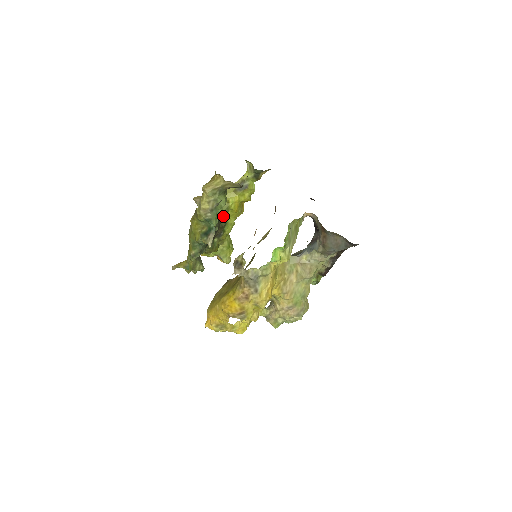
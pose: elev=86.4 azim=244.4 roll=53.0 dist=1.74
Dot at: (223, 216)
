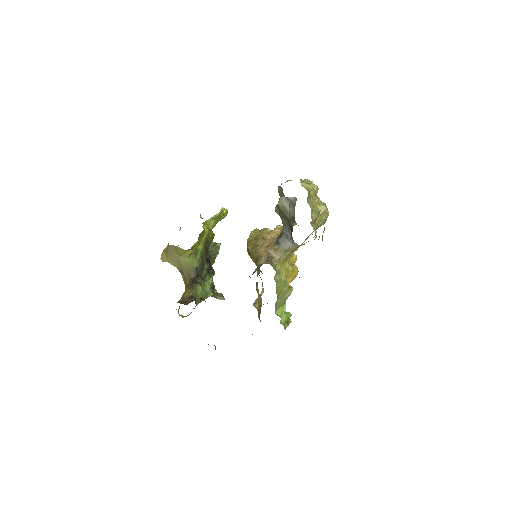
Dot at: (199, 256)
